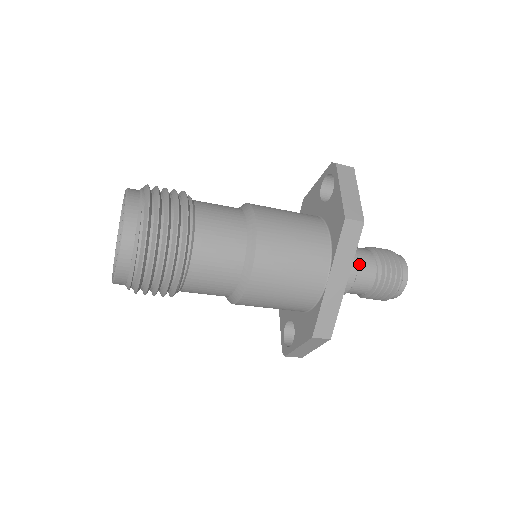
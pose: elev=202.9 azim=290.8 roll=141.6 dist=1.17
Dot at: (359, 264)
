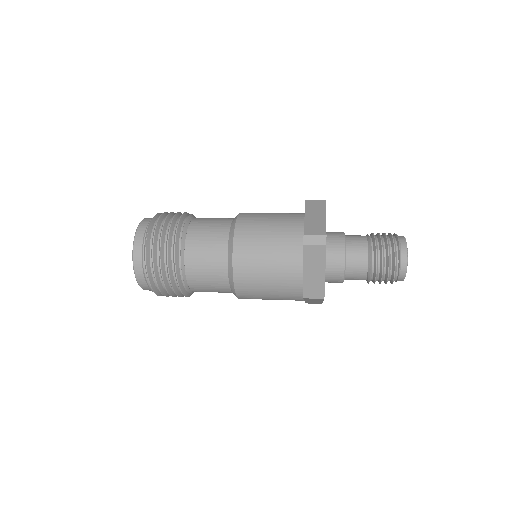
Dot at: (347, 275)
